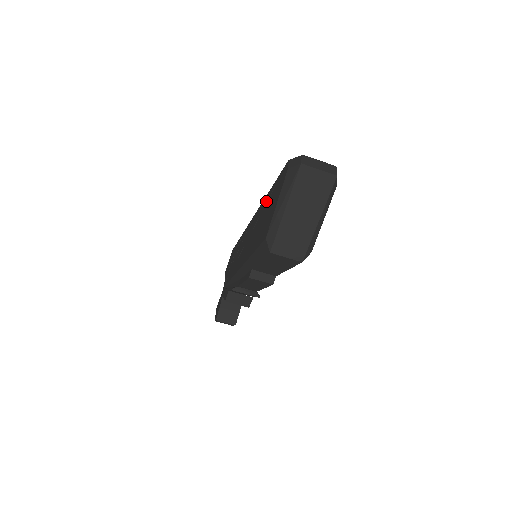
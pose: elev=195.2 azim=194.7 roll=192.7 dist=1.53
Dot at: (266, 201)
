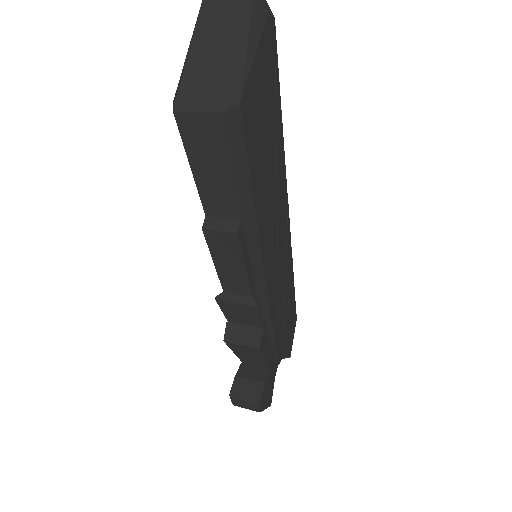
Dot at: occluded
